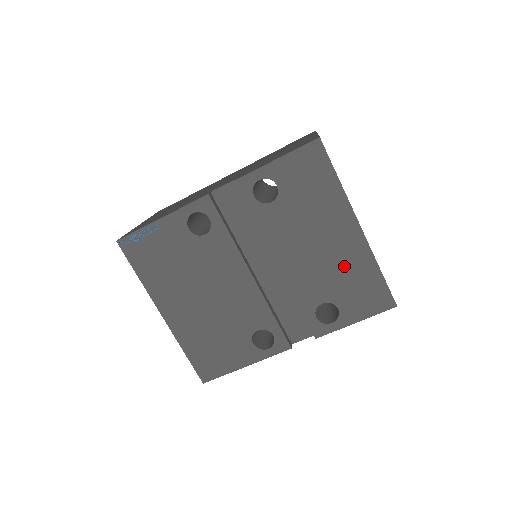
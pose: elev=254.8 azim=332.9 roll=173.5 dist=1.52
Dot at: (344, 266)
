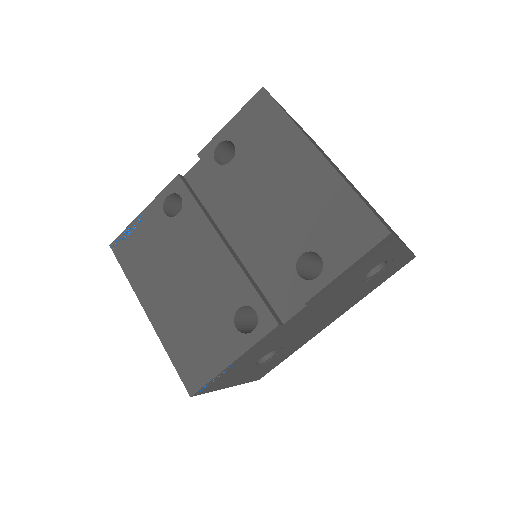
Dot at: (314, 202)
